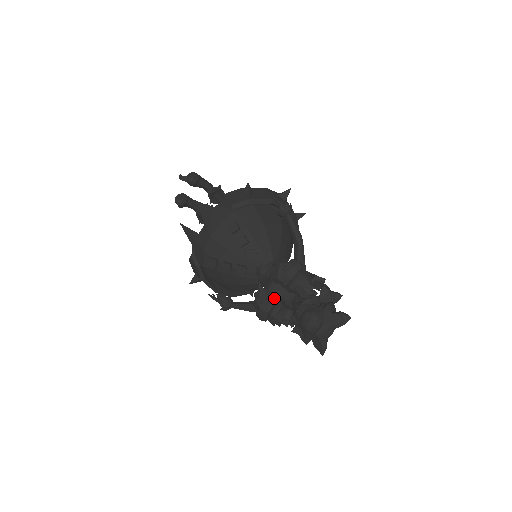
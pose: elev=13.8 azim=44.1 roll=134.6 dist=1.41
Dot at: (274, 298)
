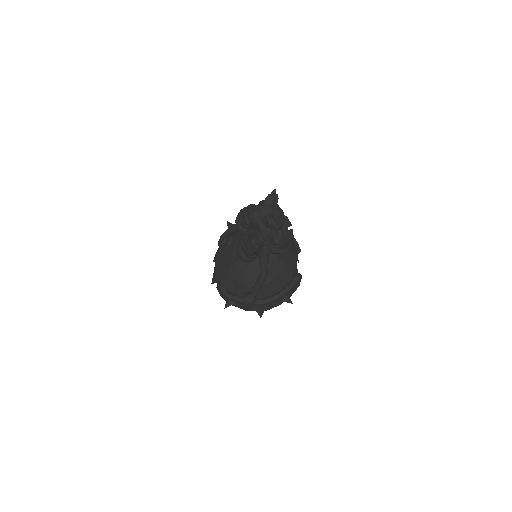
Dot at: occluded
